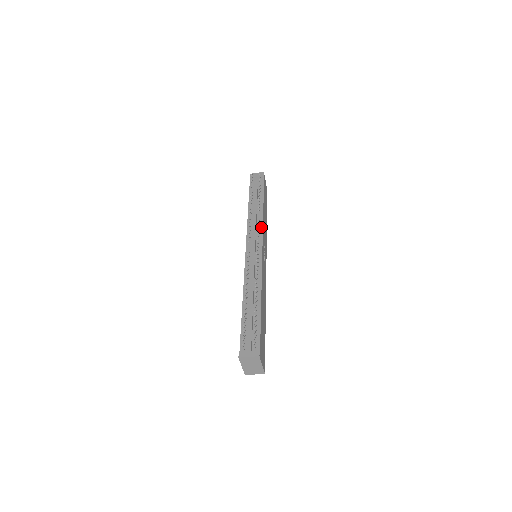
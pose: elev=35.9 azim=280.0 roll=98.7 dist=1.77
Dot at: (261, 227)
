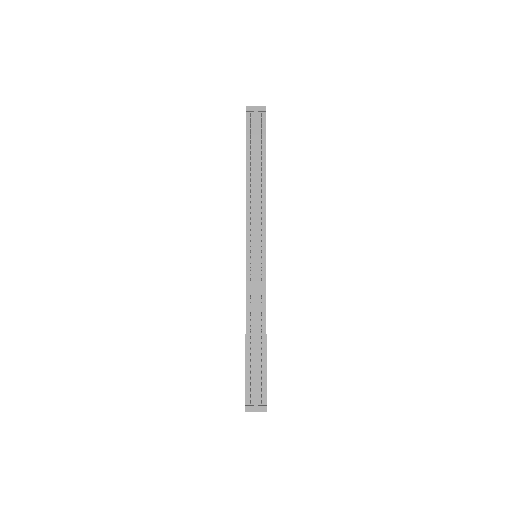
Dot at: (264, 219)
